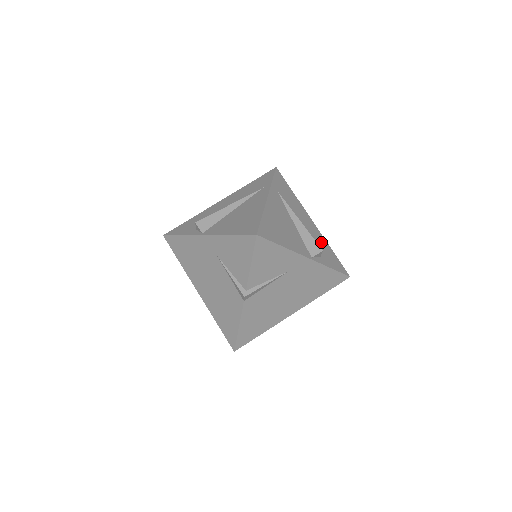
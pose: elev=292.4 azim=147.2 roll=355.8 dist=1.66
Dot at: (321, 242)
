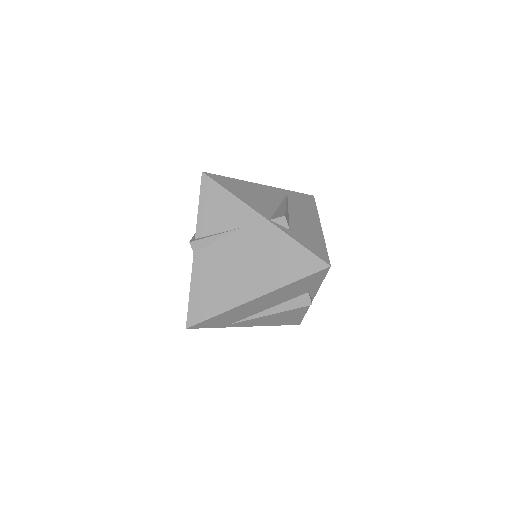
Dot at: (311, 233)
